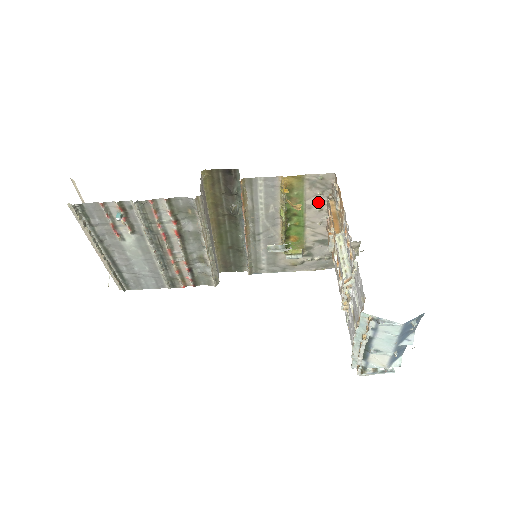
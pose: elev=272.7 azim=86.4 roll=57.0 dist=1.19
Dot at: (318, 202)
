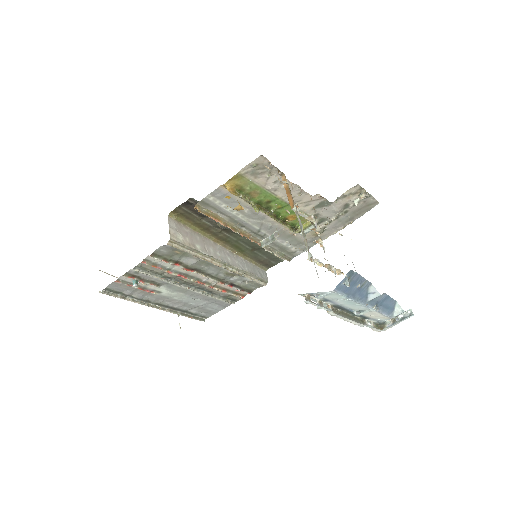
Dot at: (277, 182)
